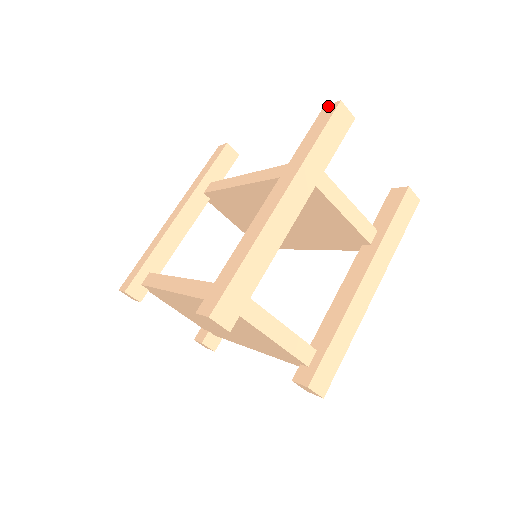
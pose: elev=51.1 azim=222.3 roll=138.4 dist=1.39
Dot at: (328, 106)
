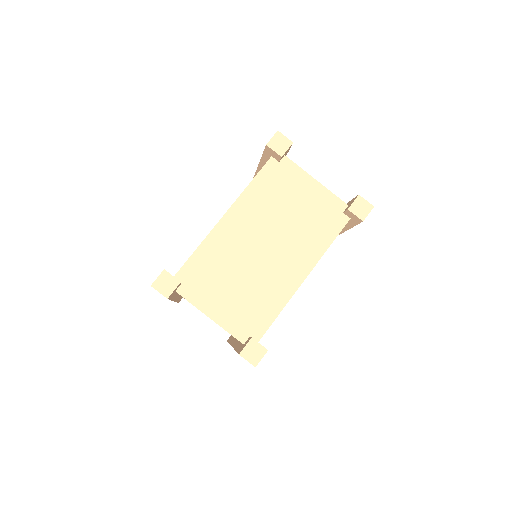
Dot at: occluded
